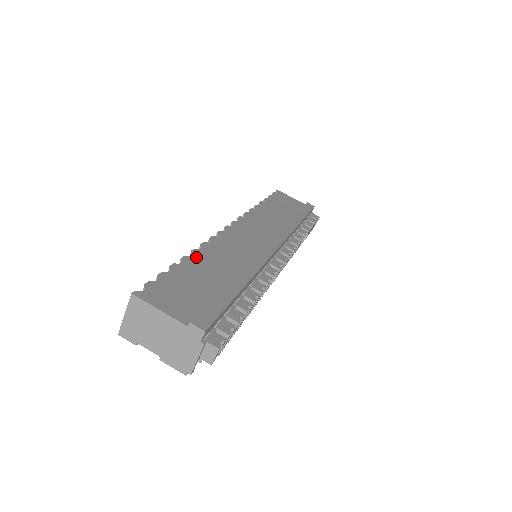
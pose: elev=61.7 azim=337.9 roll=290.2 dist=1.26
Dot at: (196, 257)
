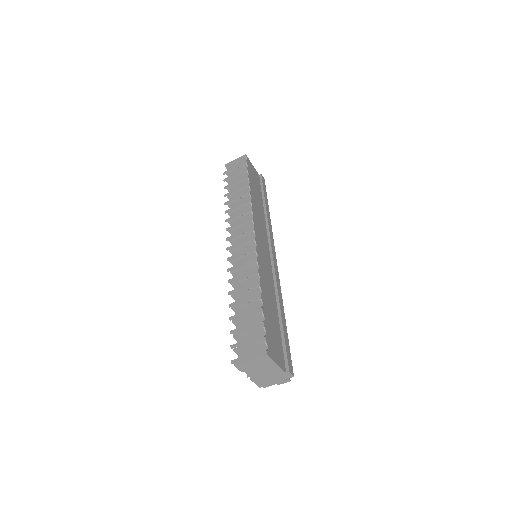
Dot at: (263, 293)
